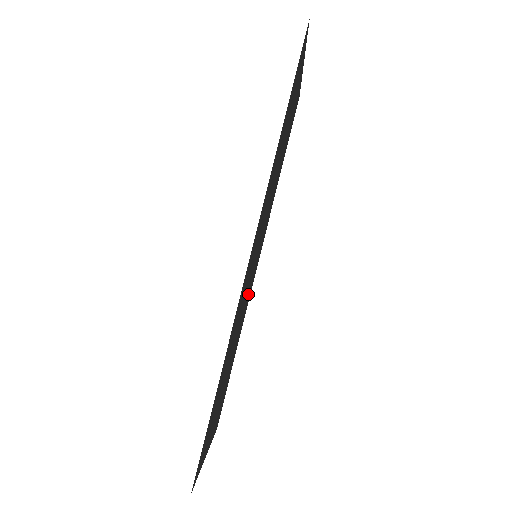
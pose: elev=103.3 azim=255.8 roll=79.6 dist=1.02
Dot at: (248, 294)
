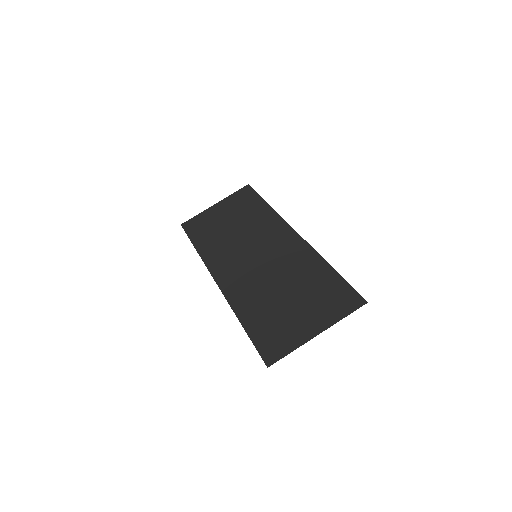
Dot at: (265, 232)
